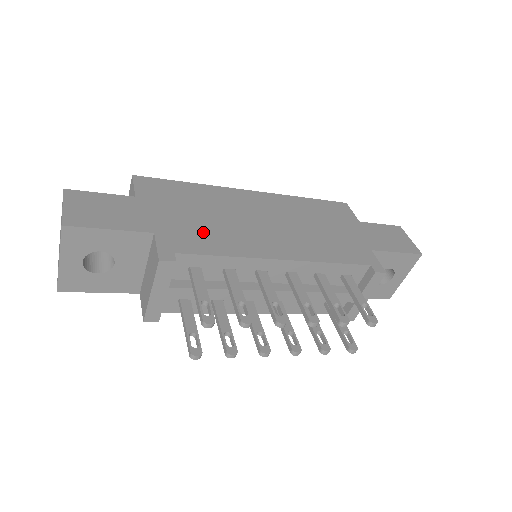
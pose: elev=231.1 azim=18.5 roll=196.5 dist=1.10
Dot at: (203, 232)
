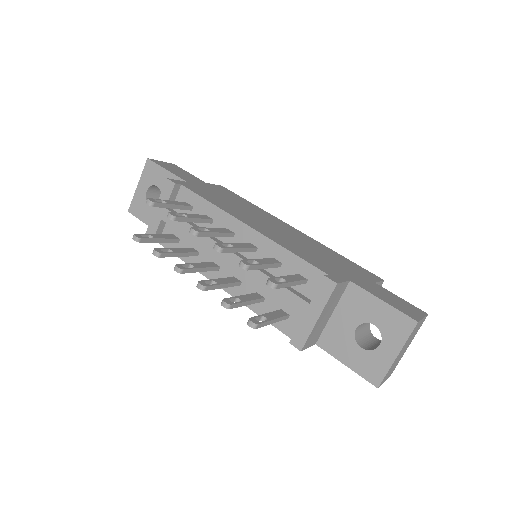
Dot at: (217, 198)
